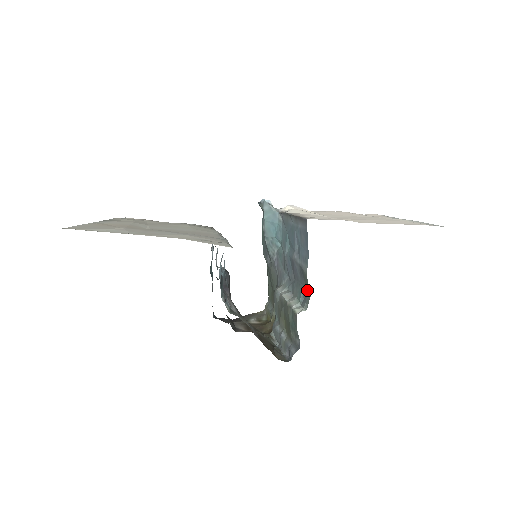
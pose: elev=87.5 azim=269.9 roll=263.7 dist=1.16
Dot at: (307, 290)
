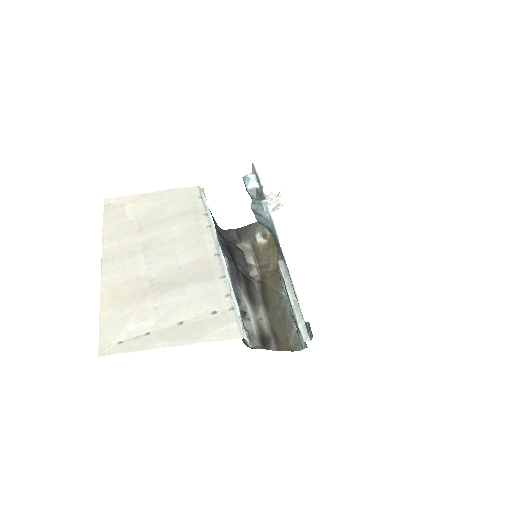
Dot at: (309, 324)
